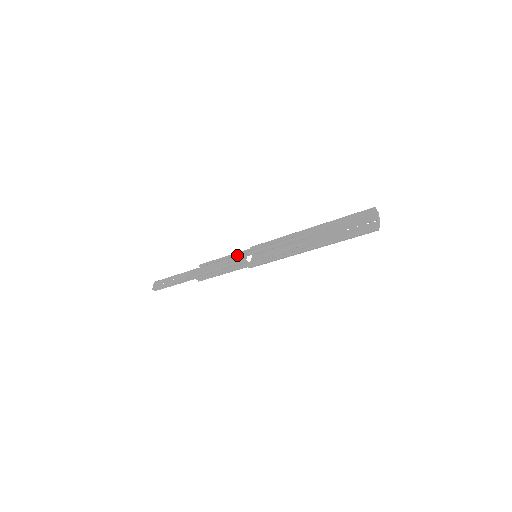
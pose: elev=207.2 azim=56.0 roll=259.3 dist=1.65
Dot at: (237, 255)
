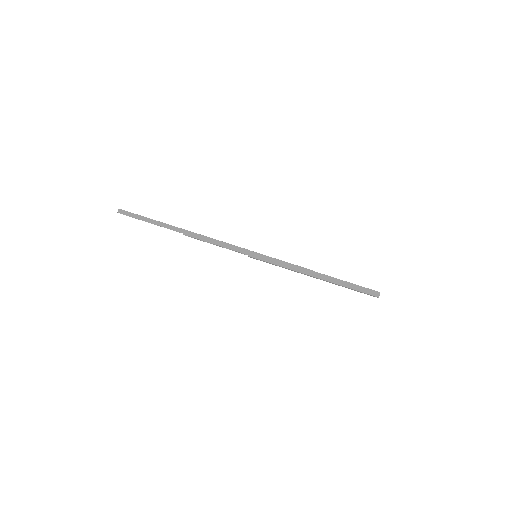
Dot at: occluded
